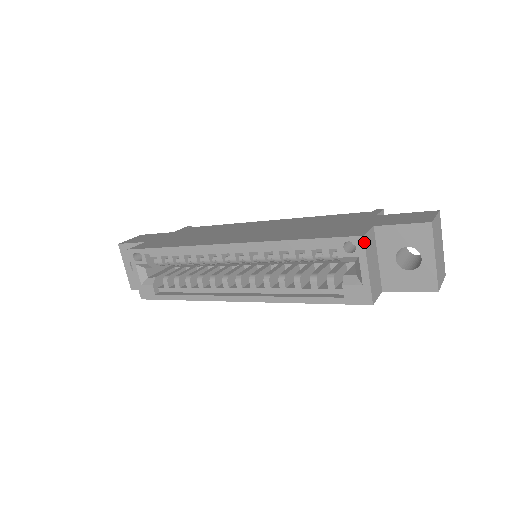
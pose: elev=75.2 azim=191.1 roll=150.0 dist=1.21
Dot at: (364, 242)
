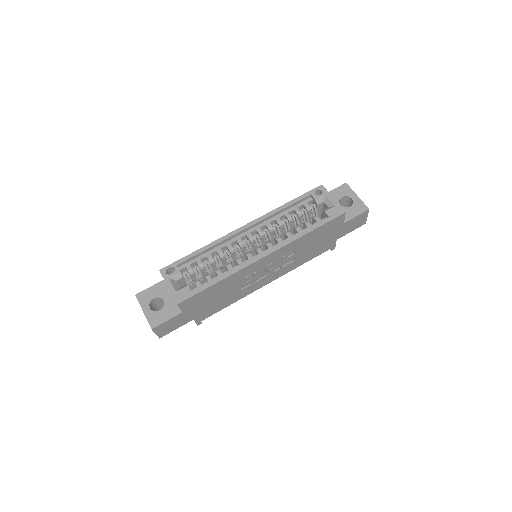
Dot at: (324, 187)
